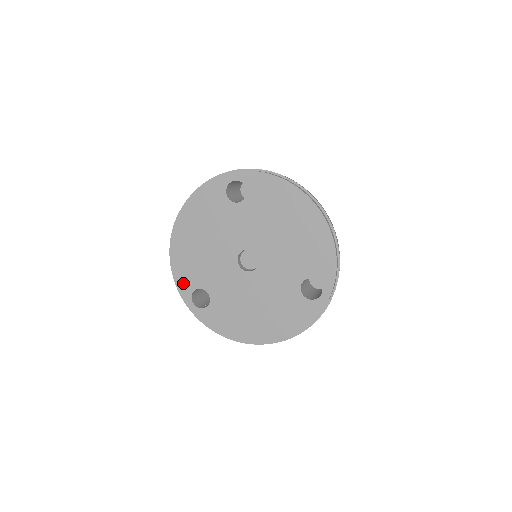
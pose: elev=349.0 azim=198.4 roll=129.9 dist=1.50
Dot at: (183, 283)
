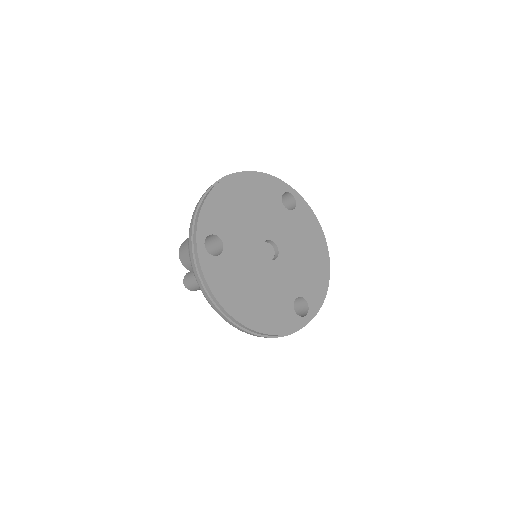
Dot at: (207, 220)
